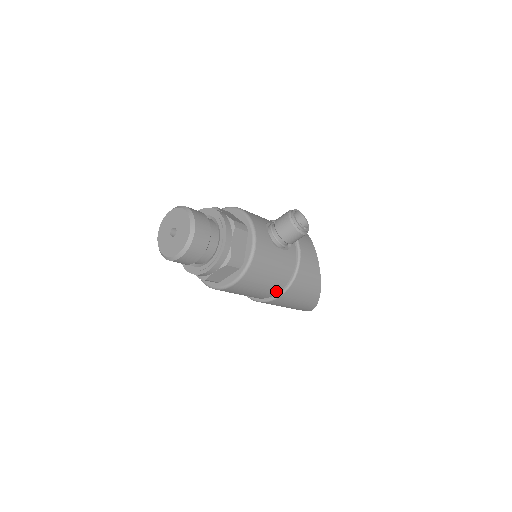
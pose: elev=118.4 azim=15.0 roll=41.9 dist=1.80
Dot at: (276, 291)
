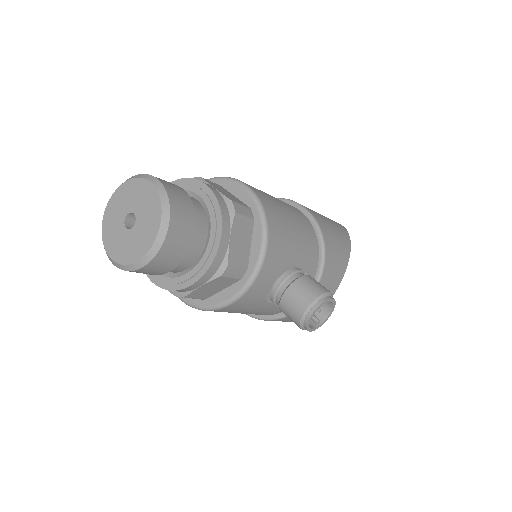
Dot at: occluded
